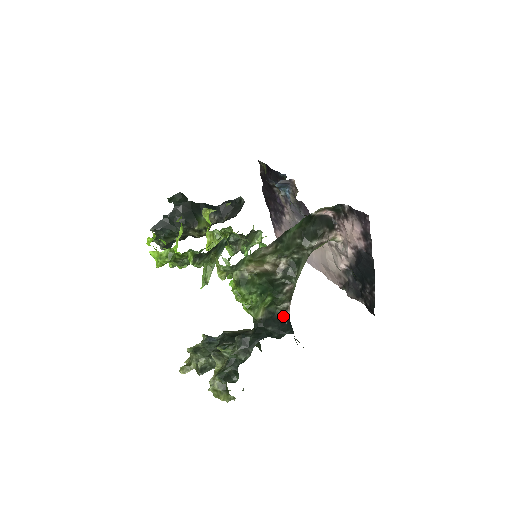
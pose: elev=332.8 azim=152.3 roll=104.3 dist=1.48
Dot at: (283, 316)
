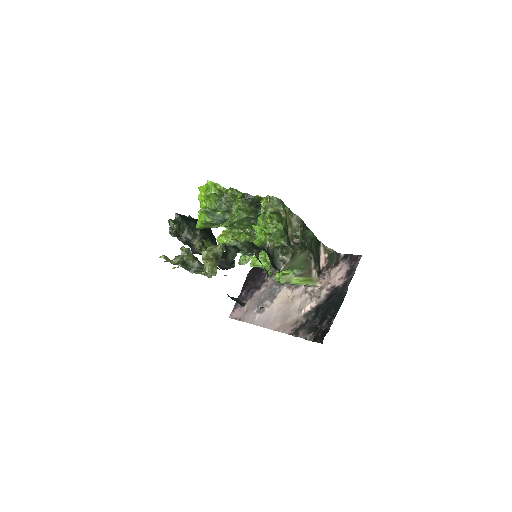
Dot at: (279, 265)
